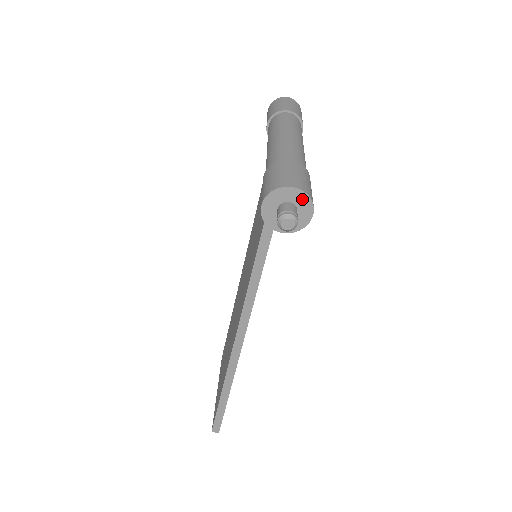
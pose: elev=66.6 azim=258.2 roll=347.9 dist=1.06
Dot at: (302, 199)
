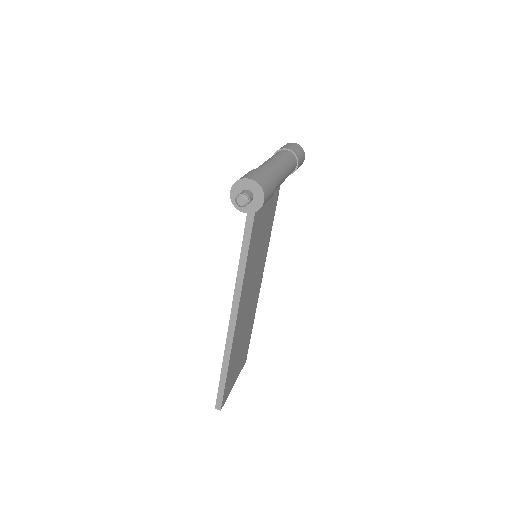
Dot at: (256, 188)
